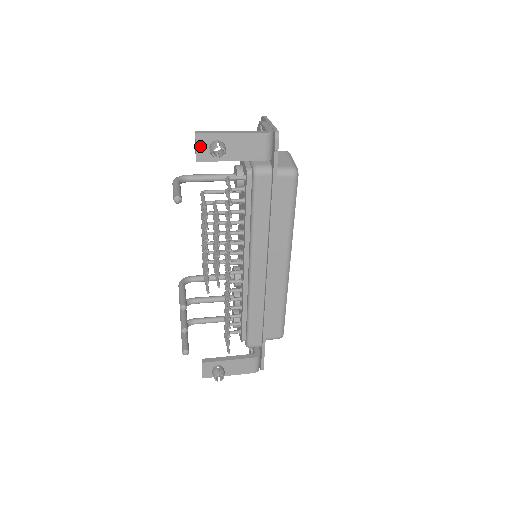
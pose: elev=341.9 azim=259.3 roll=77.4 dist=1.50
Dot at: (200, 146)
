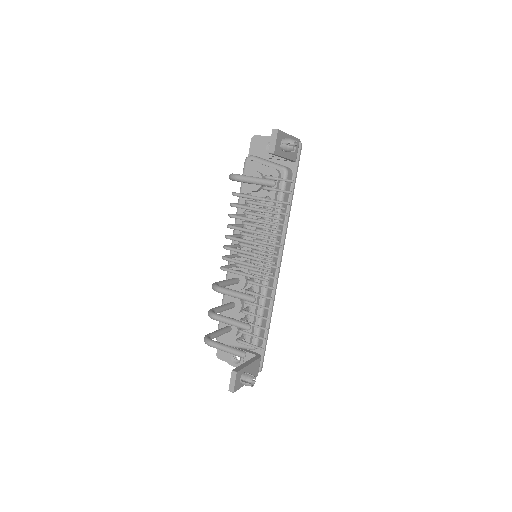
Dot at: (277, 141)
